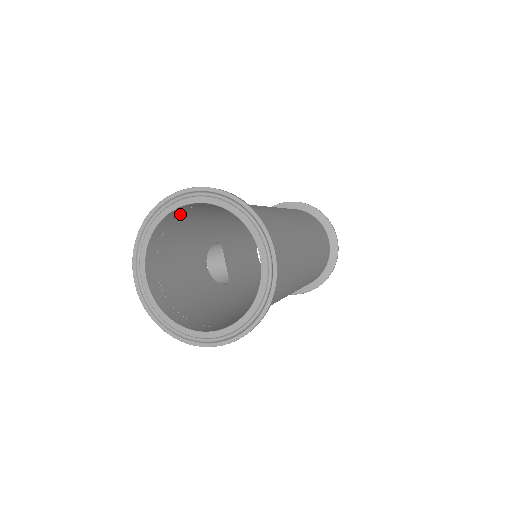
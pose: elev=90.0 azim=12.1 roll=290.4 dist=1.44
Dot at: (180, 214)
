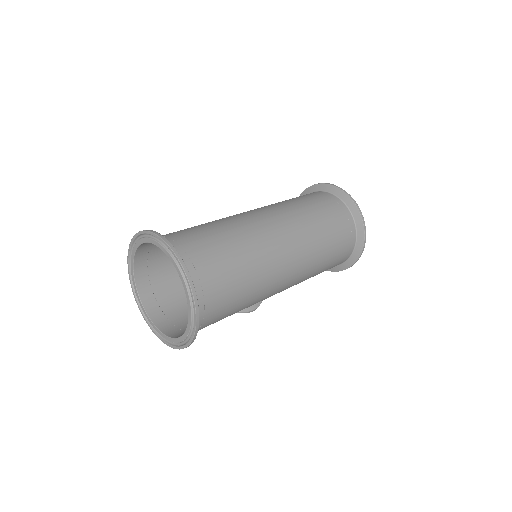
Dot at: (149, 263)
